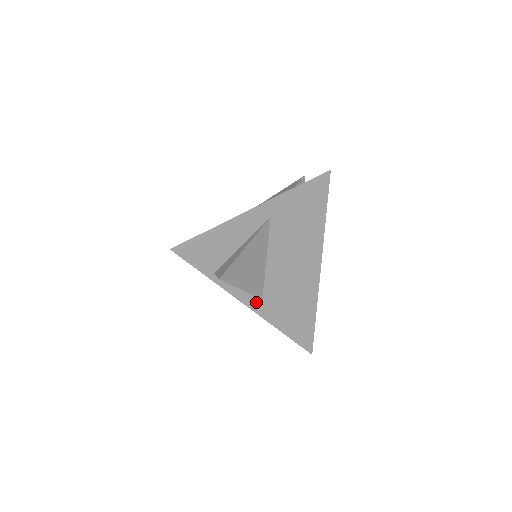
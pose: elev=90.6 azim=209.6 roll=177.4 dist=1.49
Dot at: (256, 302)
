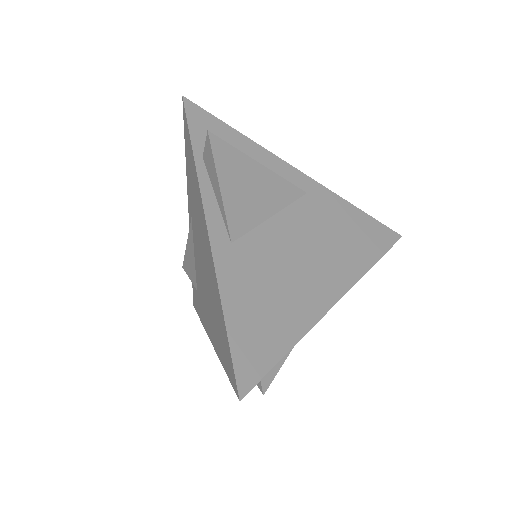
Dot at: (222, 236)
